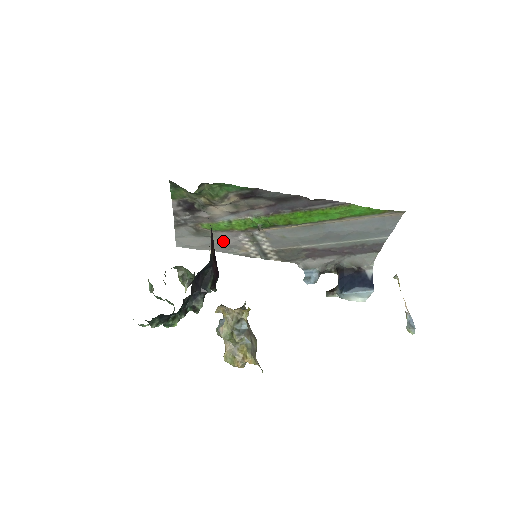
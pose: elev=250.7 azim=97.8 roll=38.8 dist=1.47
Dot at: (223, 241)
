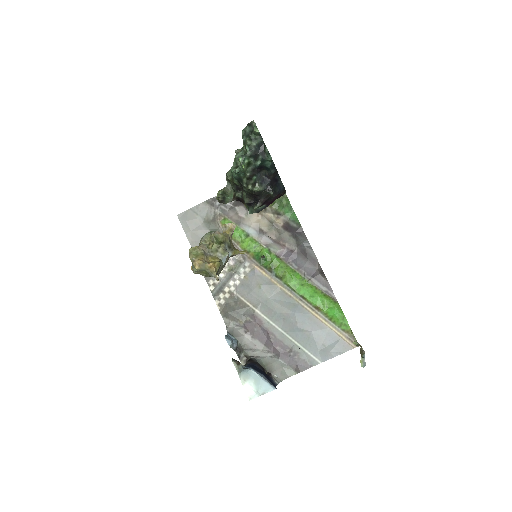
Dot at: occluded
